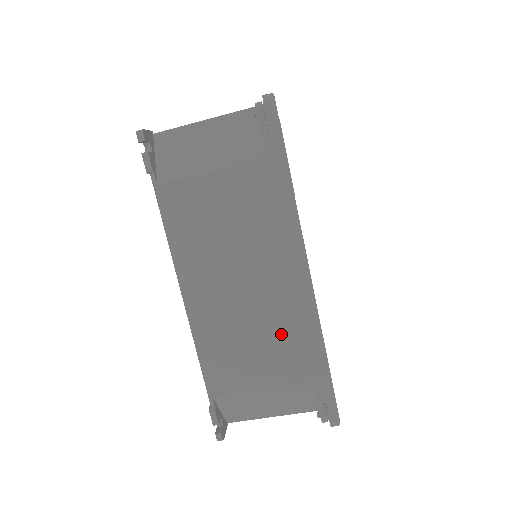
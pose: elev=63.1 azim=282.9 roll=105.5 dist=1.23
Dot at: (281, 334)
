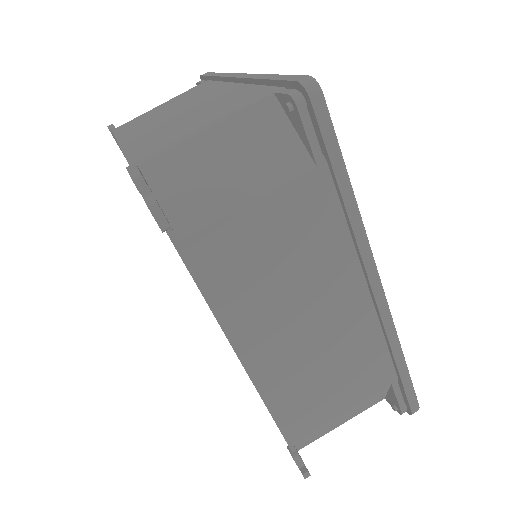
Dot at: (356, 354)
